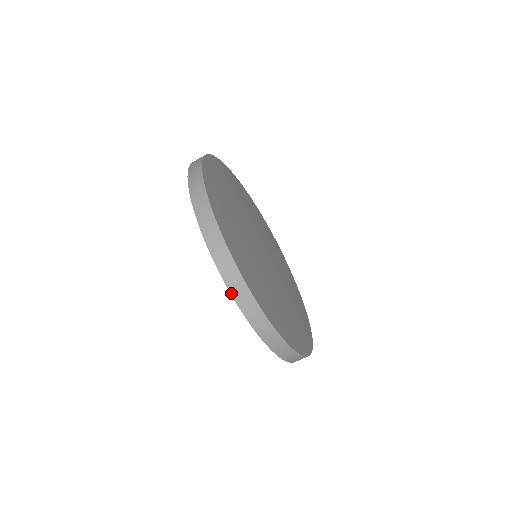
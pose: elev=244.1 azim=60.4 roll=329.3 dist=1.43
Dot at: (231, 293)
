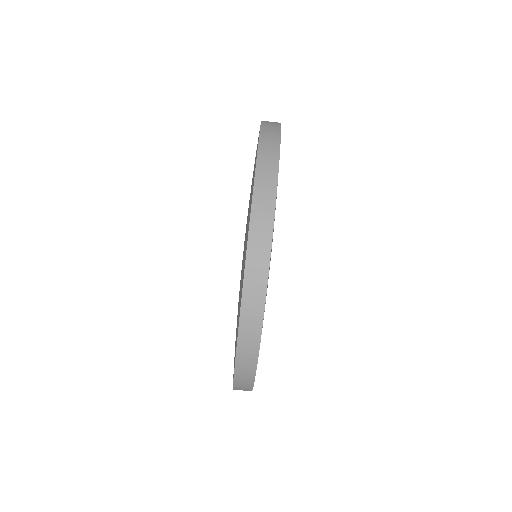
Dot at: (262, 124)
